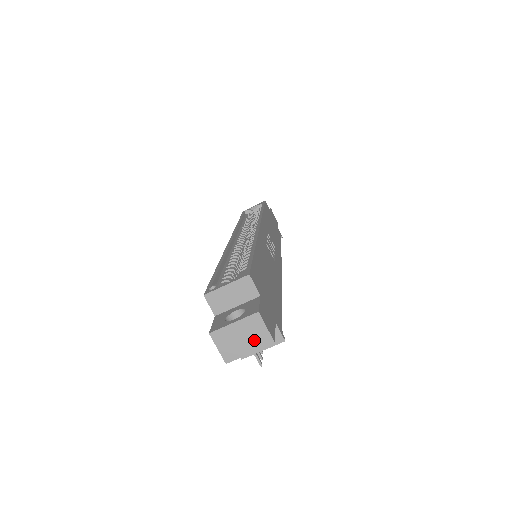
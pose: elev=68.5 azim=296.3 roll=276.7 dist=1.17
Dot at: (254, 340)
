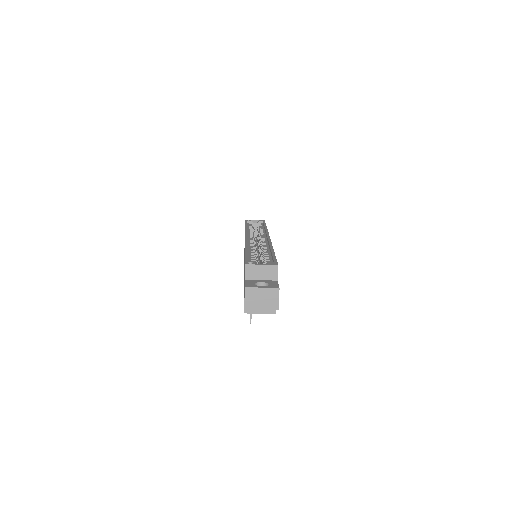
Dot at: (268, 303)
